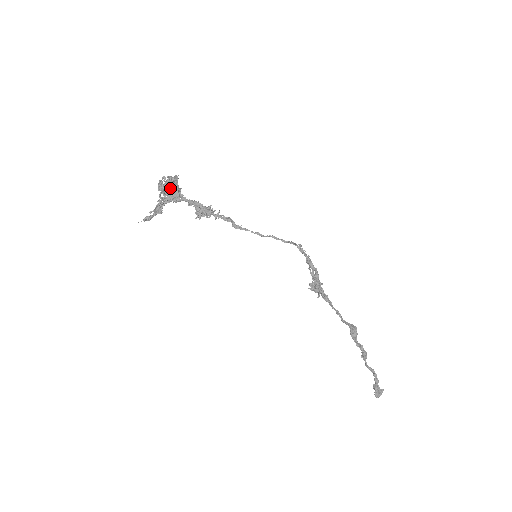
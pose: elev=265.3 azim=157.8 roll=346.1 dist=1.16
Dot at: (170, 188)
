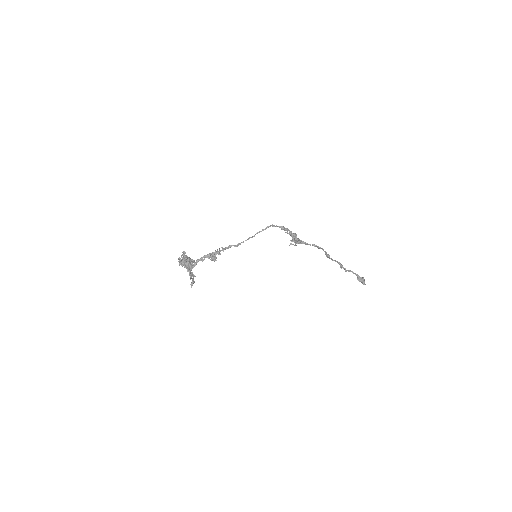
Dot at: (187, 260)
